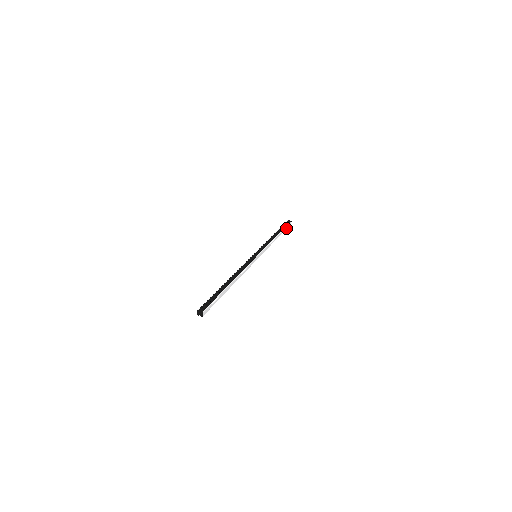
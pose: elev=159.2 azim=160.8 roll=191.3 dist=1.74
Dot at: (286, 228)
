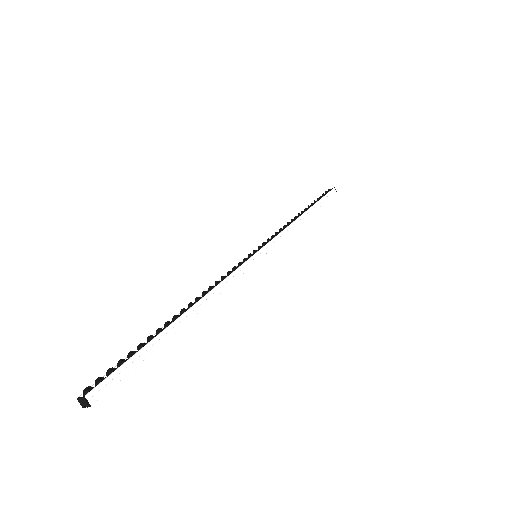
Dot at: (326, 200)
